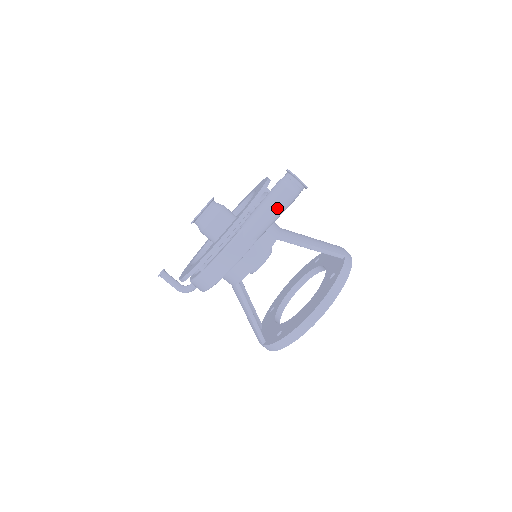
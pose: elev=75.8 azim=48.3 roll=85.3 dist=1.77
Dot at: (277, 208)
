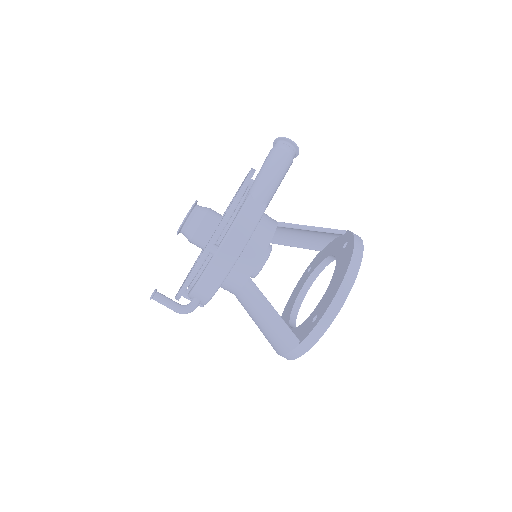
Dot at: (279, 169)
